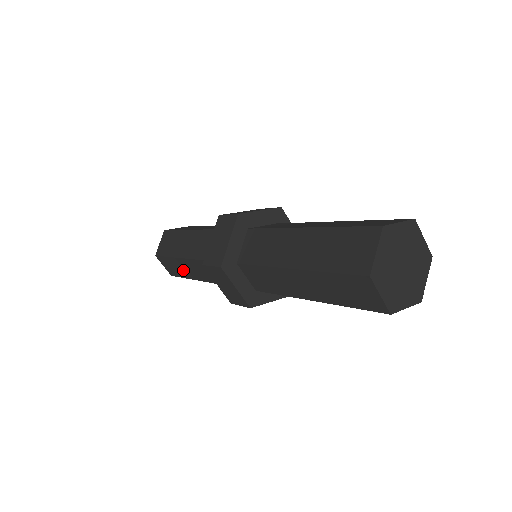
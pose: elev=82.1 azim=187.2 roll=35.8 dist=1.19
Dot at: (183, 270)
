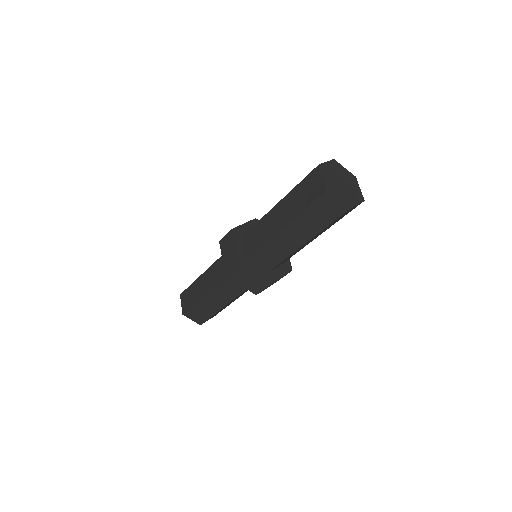
Dot at: (209, 308)
